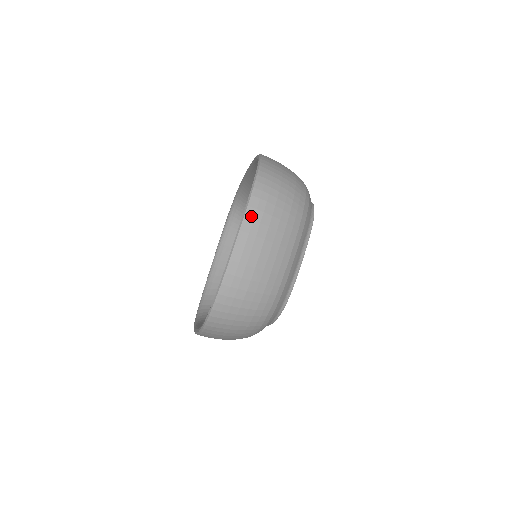
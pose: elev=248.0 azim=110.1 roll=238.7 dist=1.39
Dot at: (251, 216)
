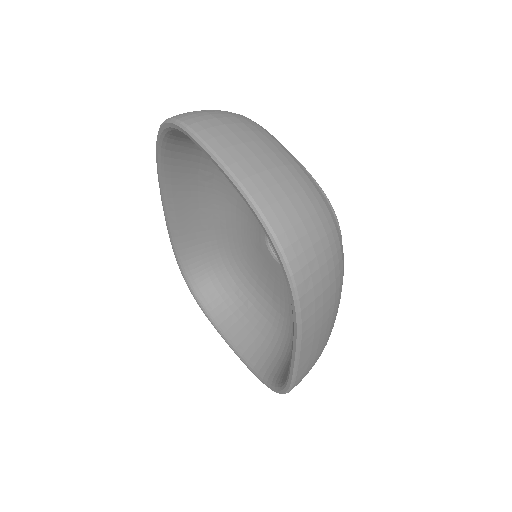
Dot at: (207, 137)
